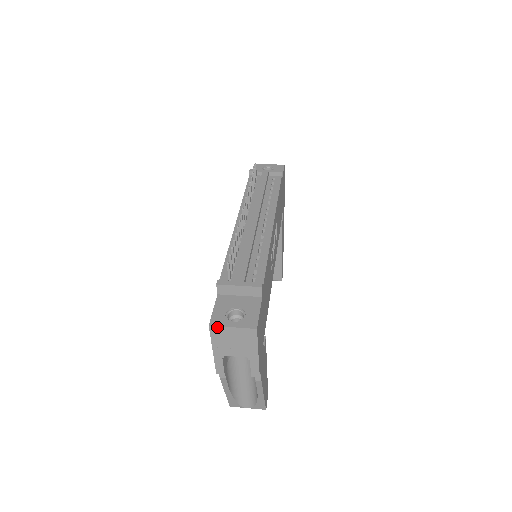
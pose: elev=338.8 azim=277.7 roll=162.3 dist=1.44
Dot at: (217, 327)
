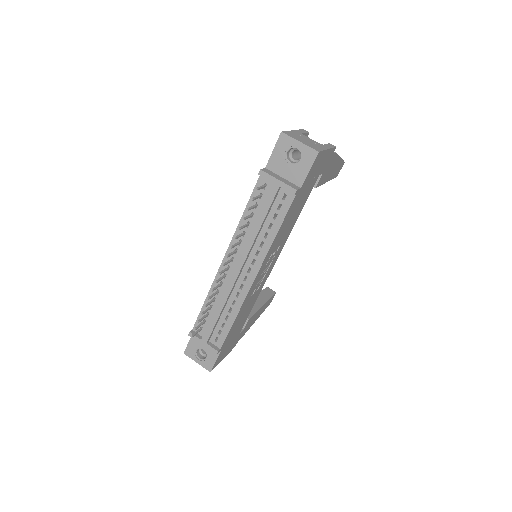
Dot at: (189, 356)
